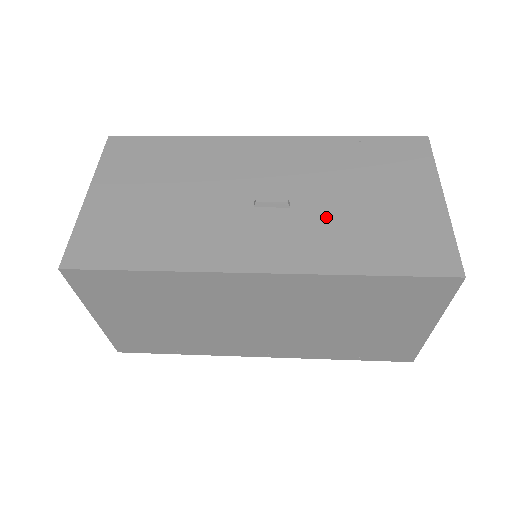
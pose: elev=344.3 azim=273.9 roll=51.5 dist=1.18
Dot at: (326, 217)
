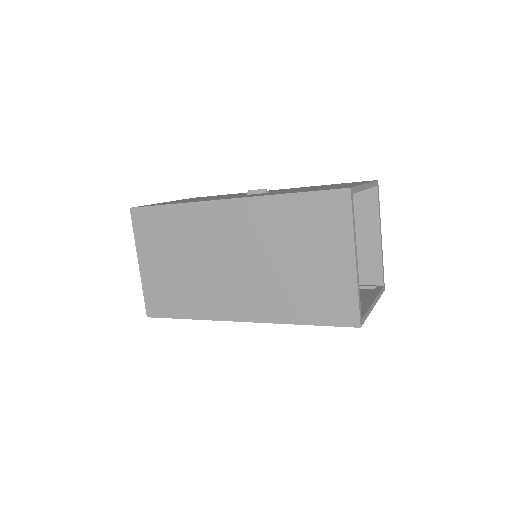
Dot at: (285, 191)
